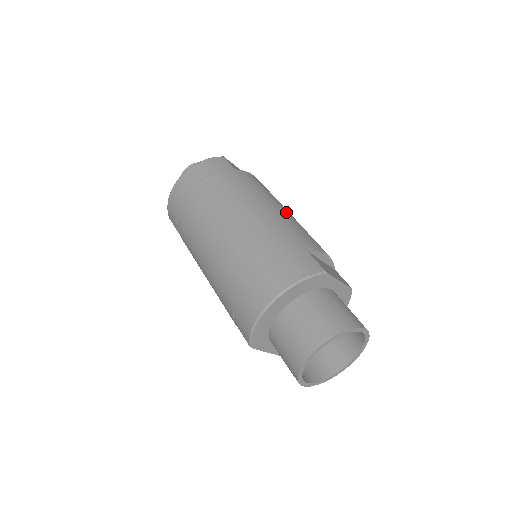
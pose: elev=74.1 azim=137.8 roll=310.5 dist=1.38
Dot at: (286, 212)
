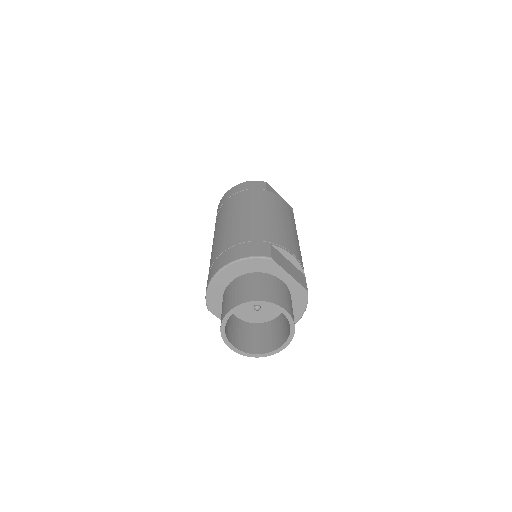
Dot at: (284, 223)
